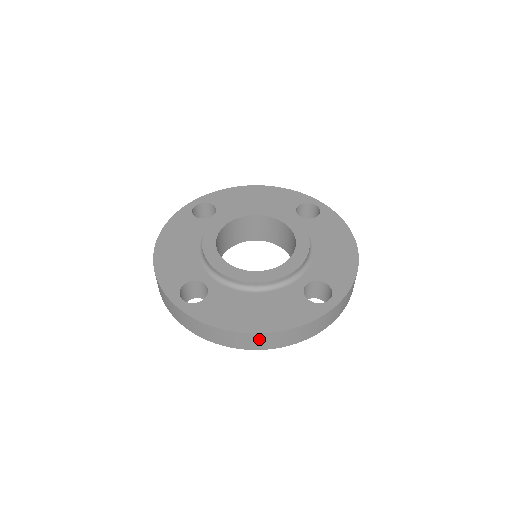
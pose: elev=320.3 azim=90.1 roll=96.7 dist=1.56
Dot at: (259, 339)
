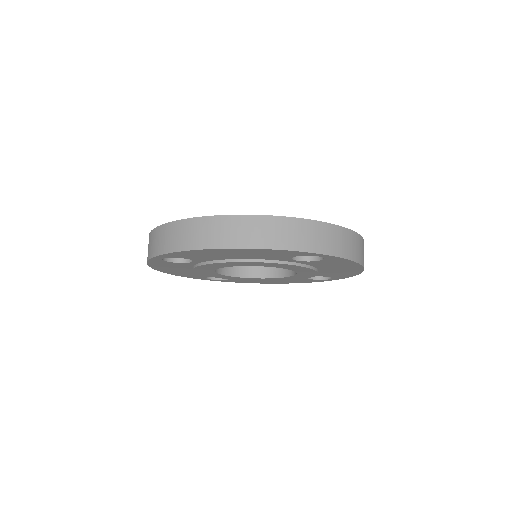
Dot at: (229, 226)
